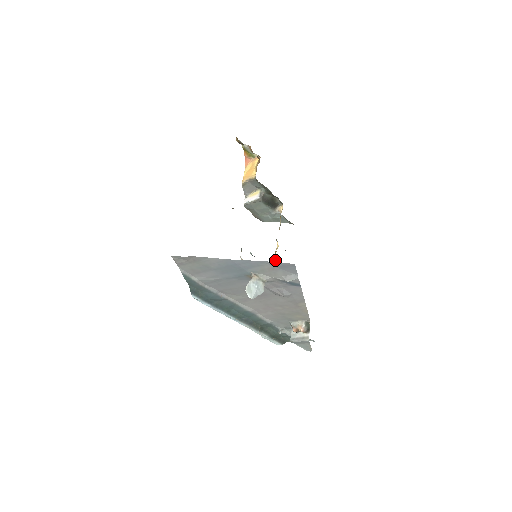
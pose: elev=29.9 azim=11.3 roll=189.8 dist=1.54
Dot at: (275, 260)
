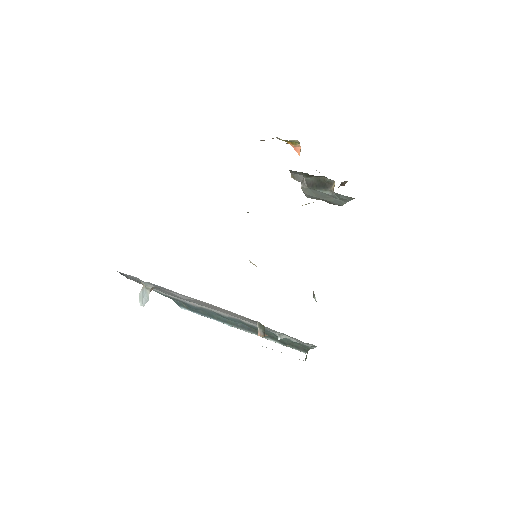
Dot at: occluded
